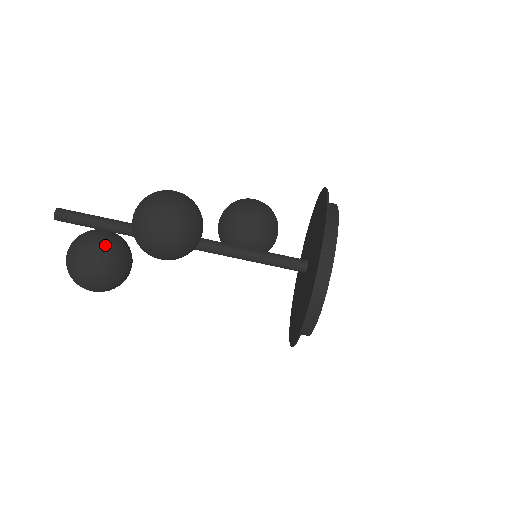
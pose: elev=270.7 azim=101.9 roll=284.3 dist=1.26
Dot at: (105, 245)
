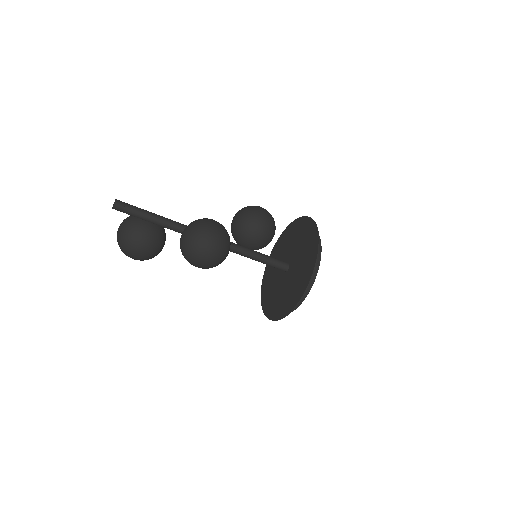
Dot at: (152, 238)
